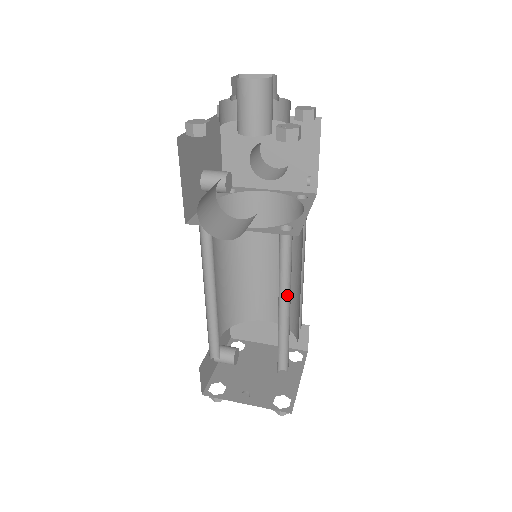
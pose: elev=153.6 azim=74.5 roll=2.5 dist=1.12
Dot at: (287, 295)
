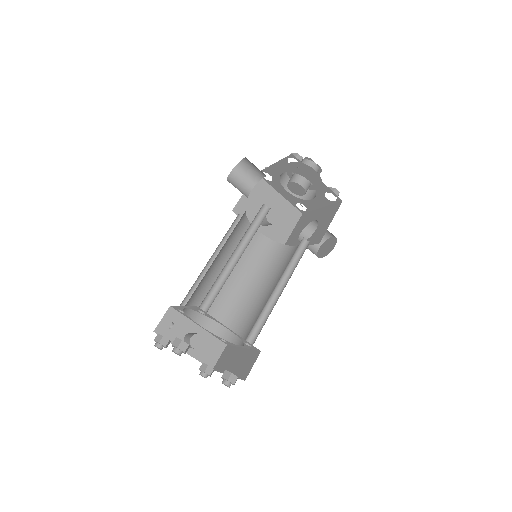
Dot at: occluded
